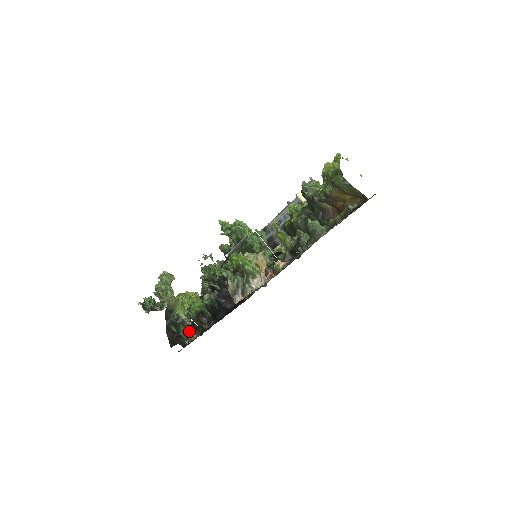
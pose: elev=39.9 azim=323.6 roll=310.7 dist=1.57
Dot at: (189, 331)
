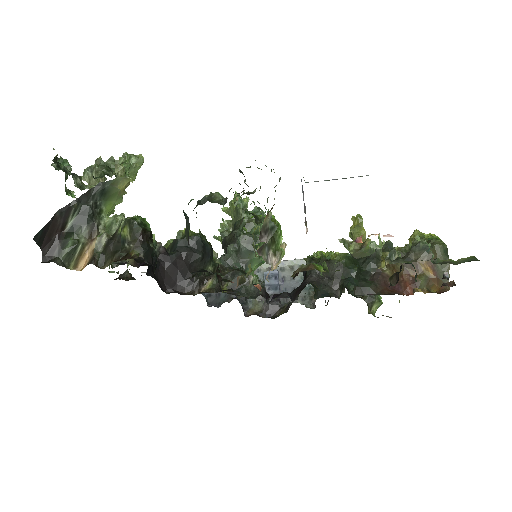
Dot at: (85, 248)
